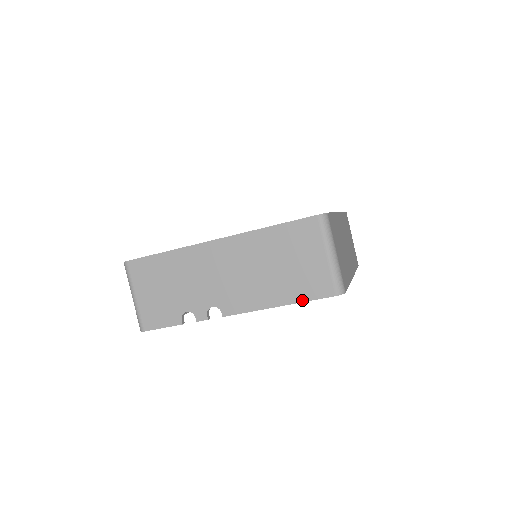
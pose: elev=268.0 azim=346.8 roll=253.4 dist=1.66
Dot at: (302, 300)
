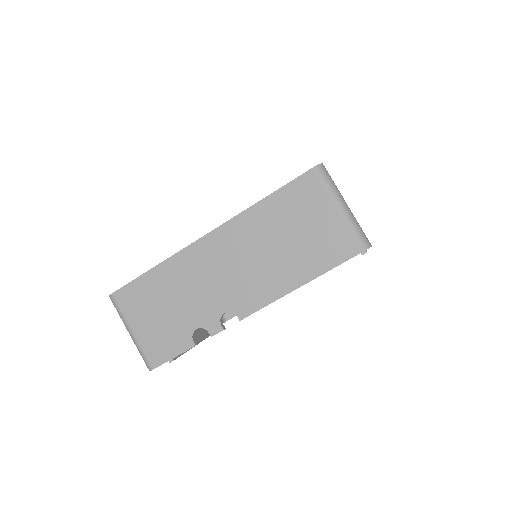
Dot at: (325, 270)
